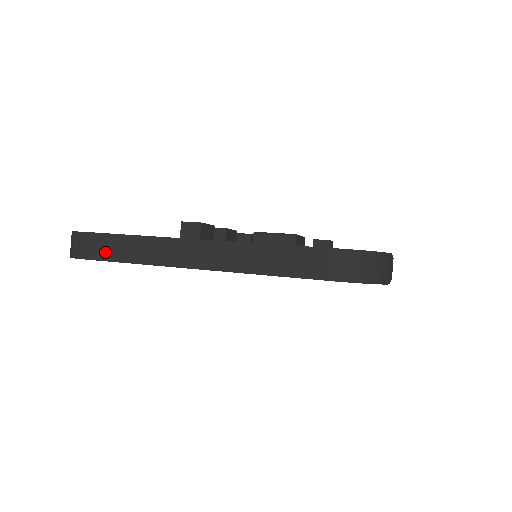
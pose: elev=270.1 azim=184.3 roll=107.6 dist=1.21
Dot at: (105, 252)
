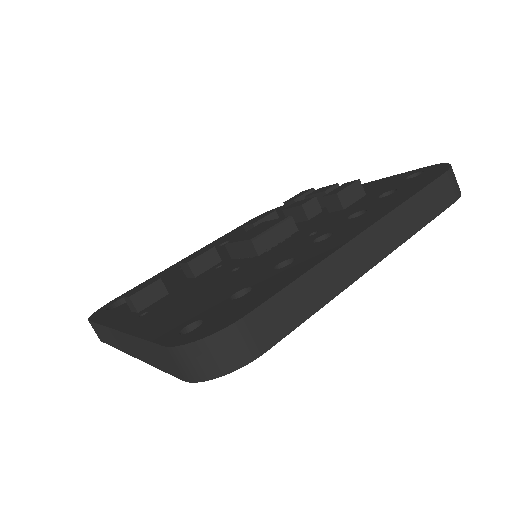
Dot at: (101, 336)
